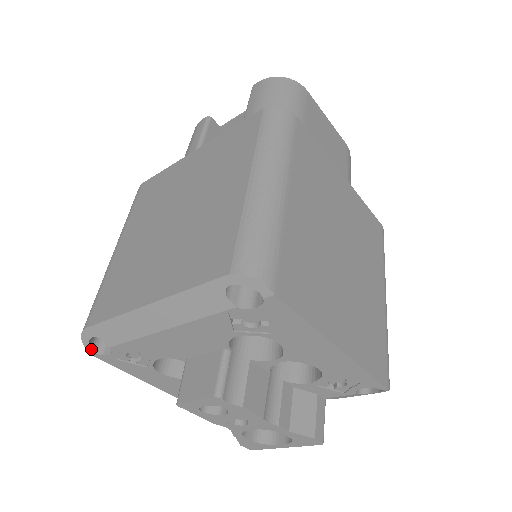
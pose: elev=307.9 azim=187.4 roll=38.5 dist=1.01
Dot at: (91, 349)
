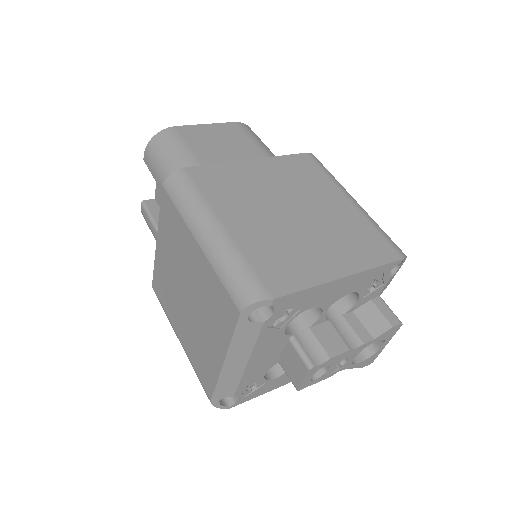
Dot at: (226, 406)
